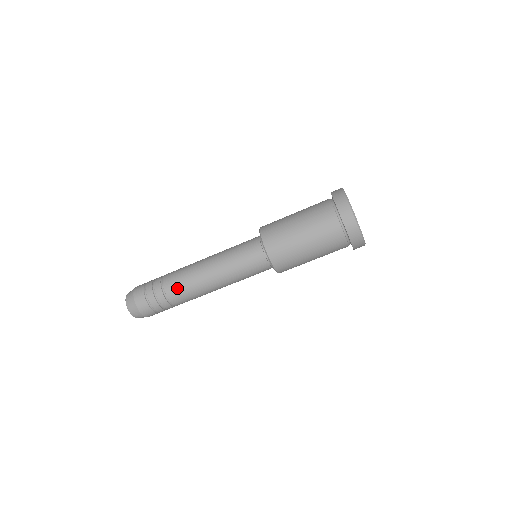
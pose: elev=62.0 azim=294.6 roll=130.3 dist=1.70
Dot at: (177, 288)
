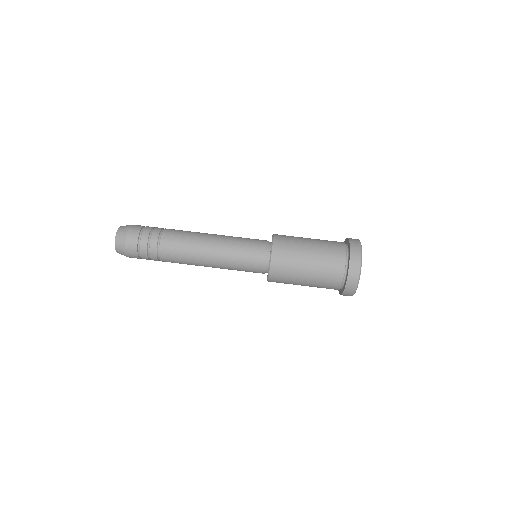
Dot at: (178, 230)
